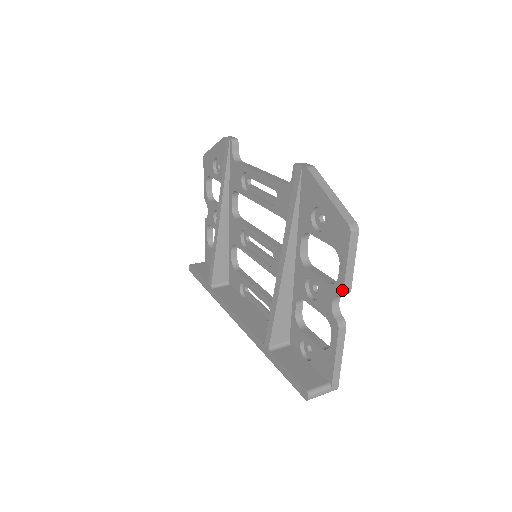
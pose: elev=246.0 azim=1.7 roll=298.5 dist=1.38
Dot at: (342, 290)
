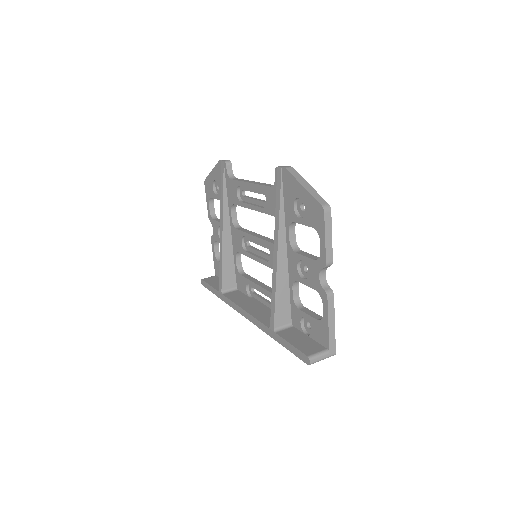
Dot at: (325, 262)
